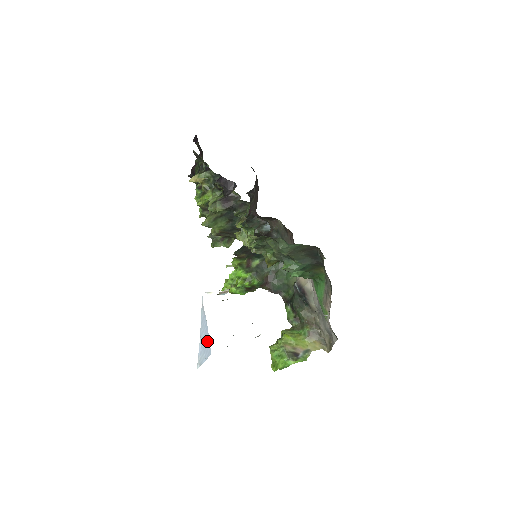
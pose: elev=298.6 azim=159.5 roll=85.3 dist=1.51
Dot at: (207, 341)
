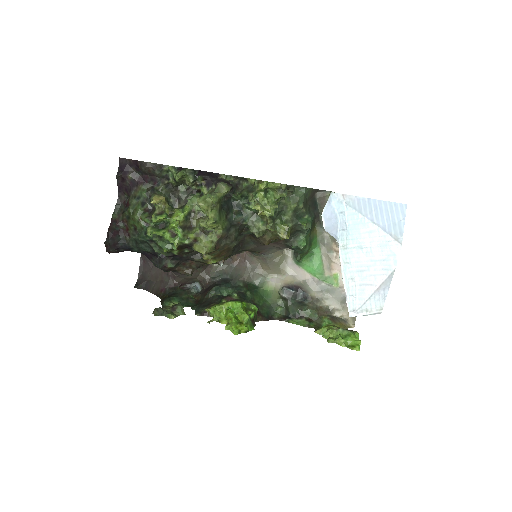
Dot at: (388, 207)
